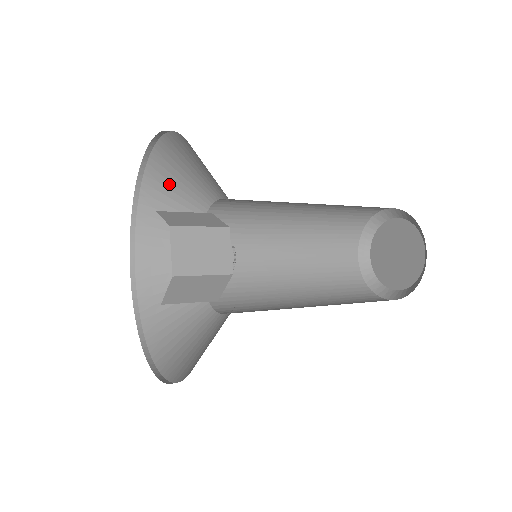
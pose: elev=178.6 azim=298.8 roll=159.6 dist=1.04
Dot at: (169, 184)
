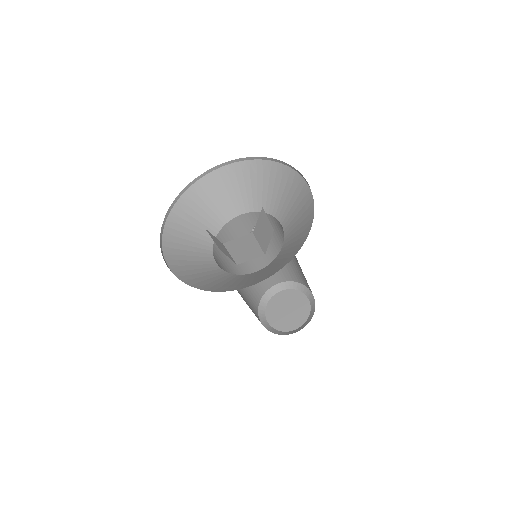
Dot at: (235, 183)
